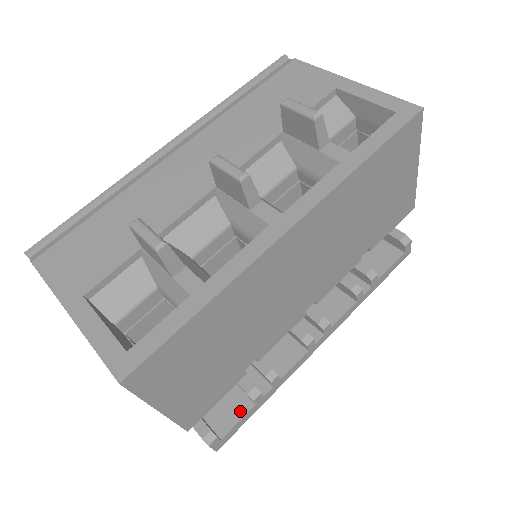
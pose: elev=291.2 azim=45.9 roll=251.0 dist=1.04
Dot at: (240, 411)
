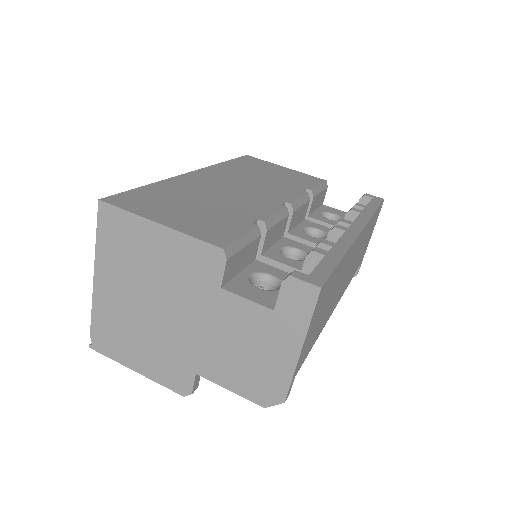
Dot at: occluded
